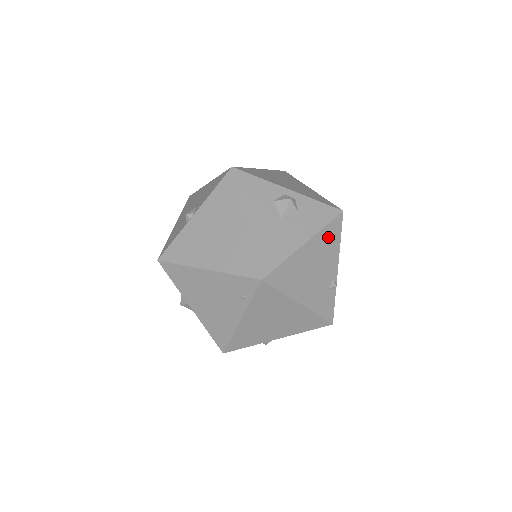
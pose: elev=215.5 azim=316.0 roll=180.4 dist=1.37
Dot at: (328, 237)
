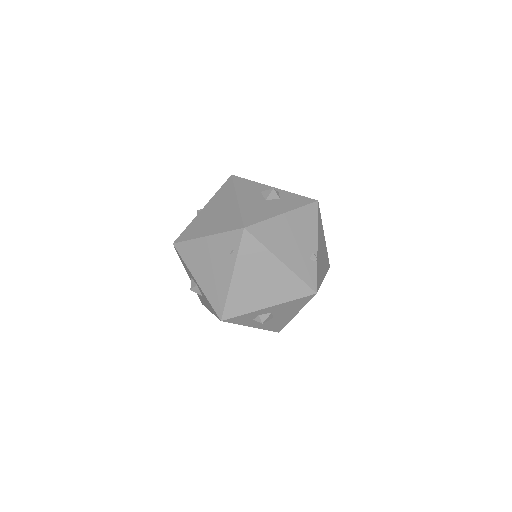
Dot at: (305, 216)
